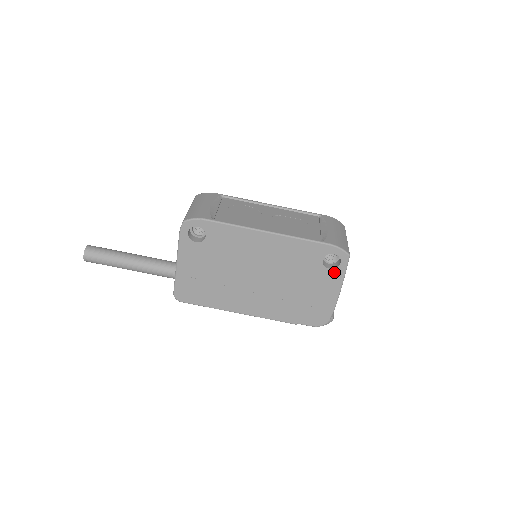
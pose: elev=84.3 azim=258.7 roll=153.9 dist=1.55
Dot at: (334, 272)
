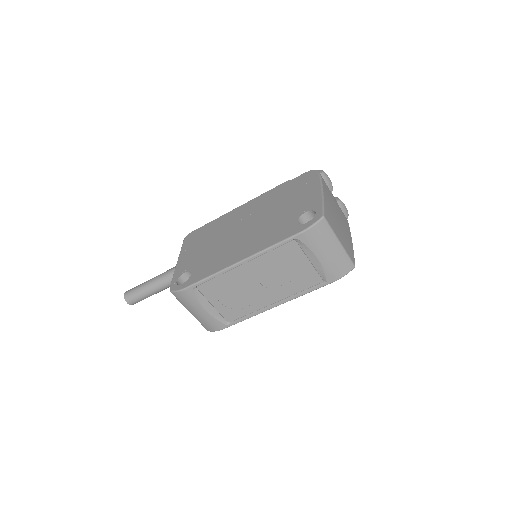
Dot at: occluded
